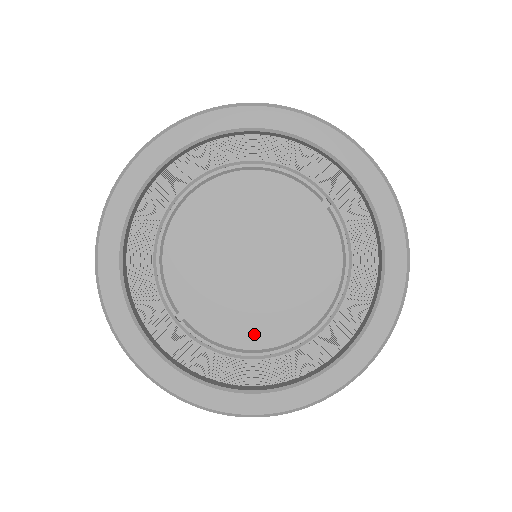
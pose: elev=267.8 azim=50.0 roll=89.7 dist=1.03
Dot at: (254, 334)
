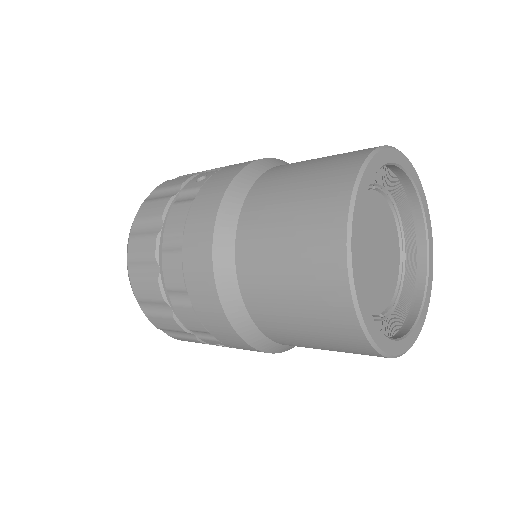
Dot at: (394, 278)
